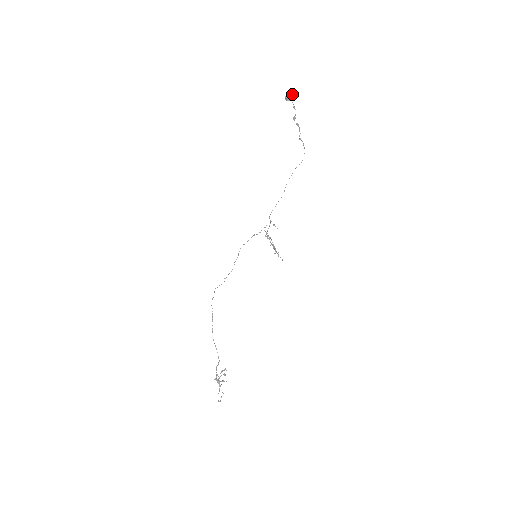
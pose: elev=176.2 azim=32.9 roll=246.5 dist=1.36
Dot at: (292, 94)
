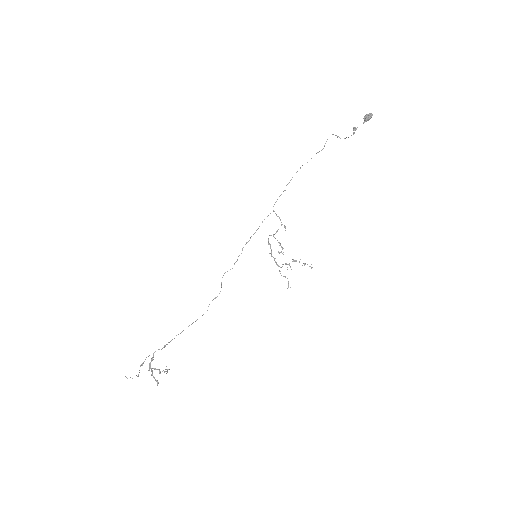
Dot at: (372, 115)
